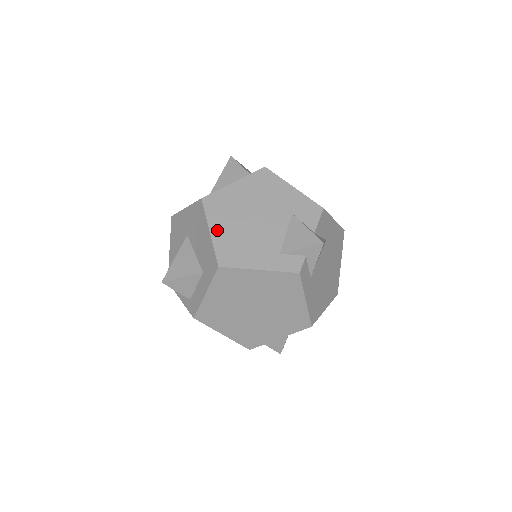
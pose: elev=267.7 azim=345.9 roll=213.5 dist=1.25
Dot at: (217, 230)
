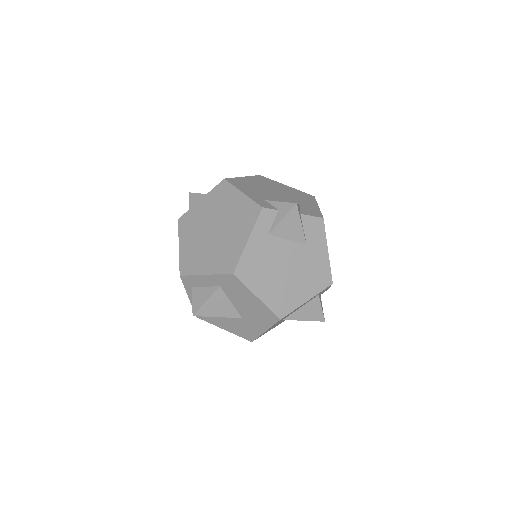
Dot at: (248, 179)
